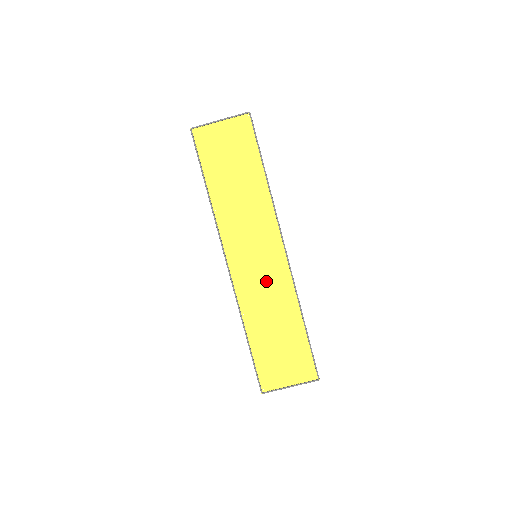
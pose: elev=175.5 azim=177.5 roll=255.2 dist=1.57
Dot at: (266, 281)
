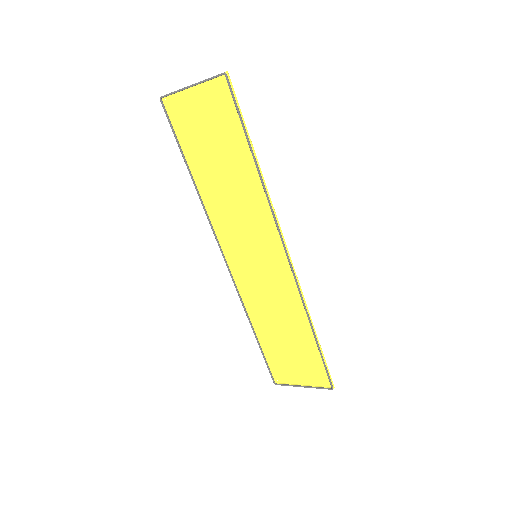
Dot at: (270, 284)
